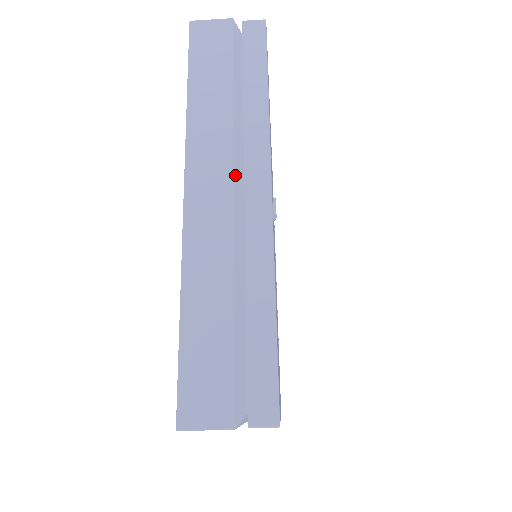
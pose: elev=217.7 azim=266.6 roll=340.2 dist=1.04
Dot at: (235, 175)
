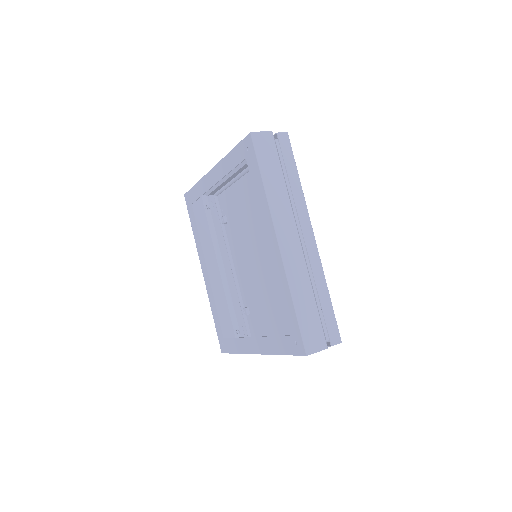
Dot at: (297, 228)
